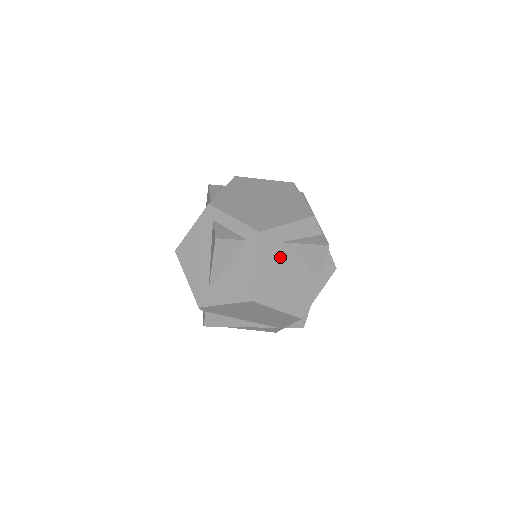
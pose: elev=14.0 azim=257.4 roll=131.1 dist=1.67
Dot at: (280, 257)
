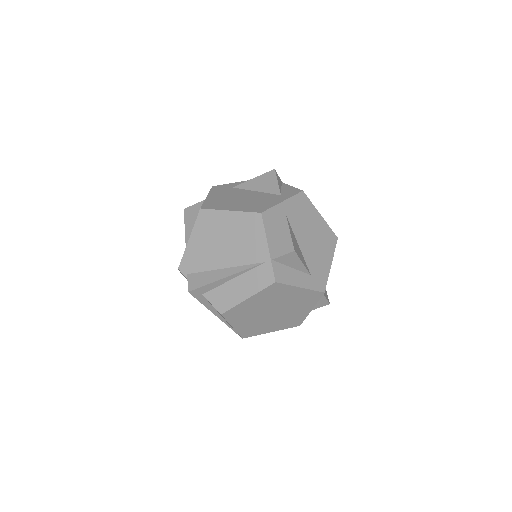
Dot at: (233, 192)
